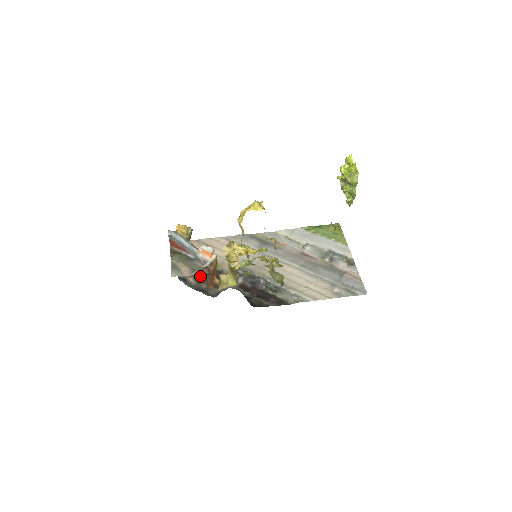
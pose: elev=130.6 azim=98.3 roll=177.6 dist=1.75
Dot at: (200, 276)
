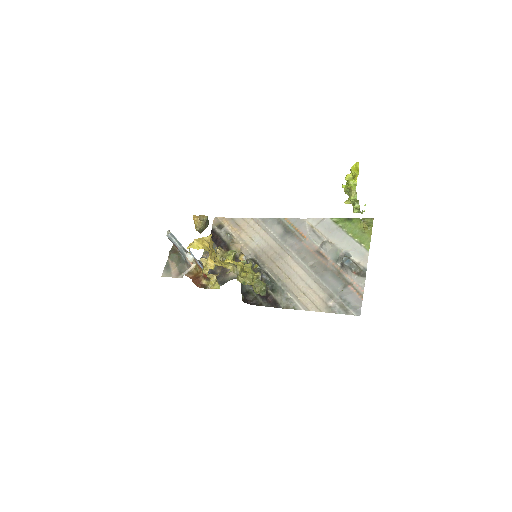
Dot at: occluded
